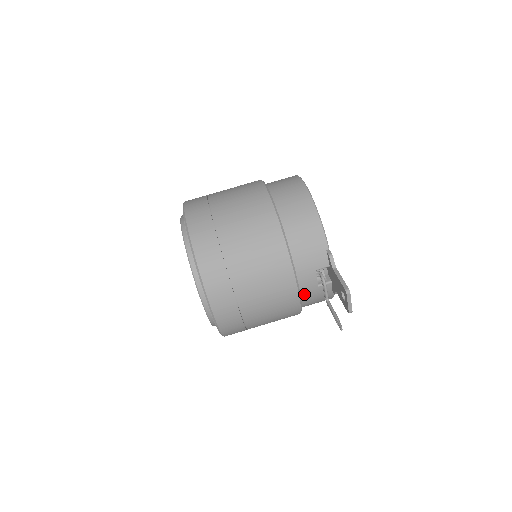
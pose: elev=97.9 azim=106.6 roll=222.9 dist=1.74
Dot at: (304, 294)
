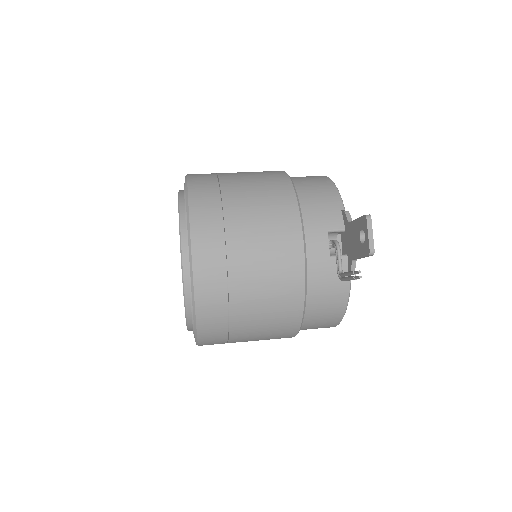
Dot at: (311, 265)
